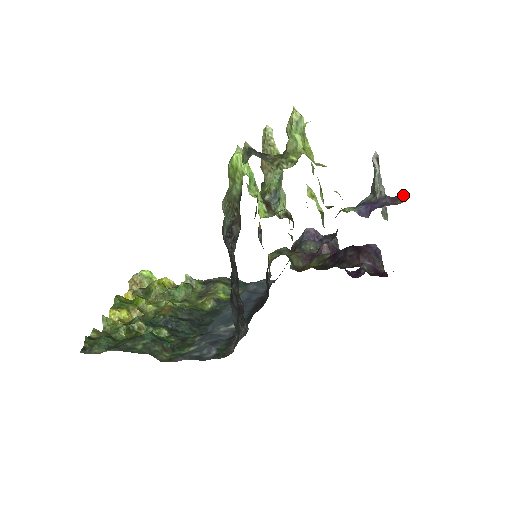
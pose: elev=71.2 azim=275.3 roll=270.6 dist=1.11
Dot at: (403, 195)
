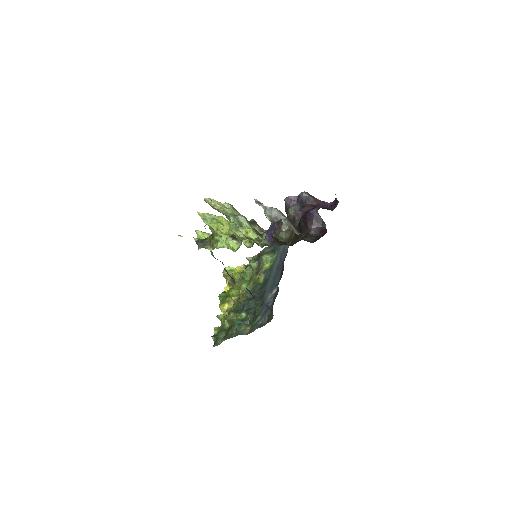
Dot at: (281, 219)
